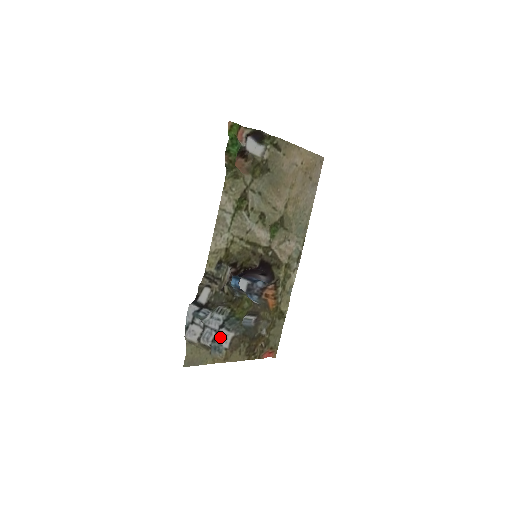
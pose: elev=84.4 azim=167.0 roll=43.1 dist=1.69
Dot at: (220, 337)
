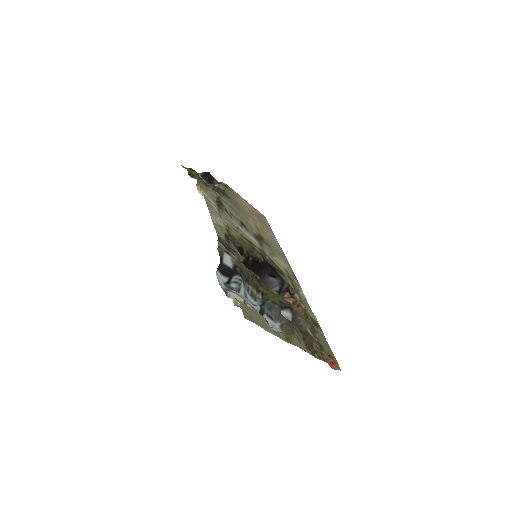
Dot at: occluded
